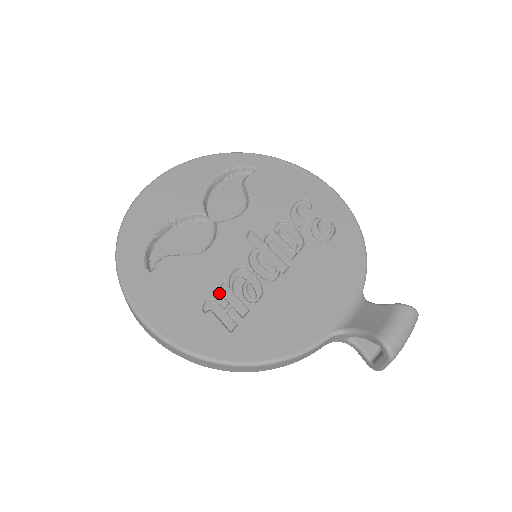
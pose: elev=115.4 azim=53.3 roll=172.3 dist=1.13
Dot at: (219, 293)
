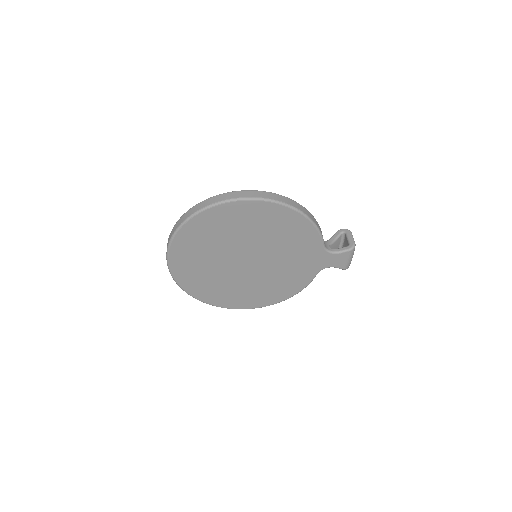
Dot at: occluded
